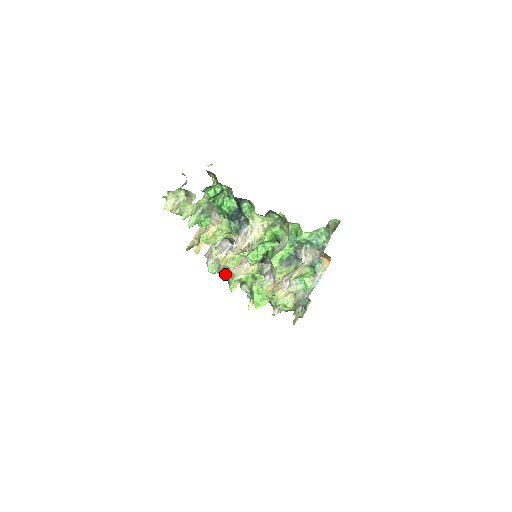
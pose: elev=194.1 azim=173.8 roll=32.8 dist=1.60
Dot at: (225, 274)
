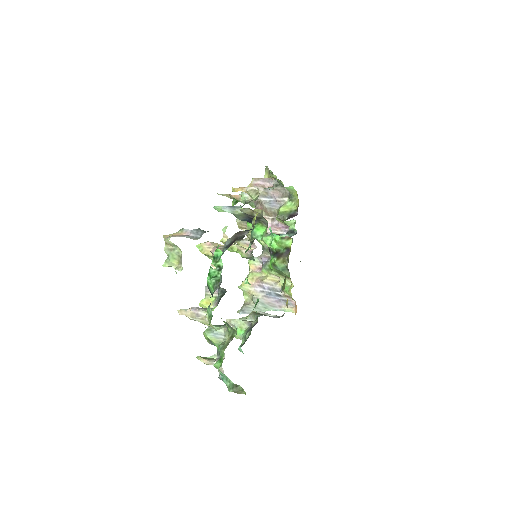
Dot at: (252, 206)
